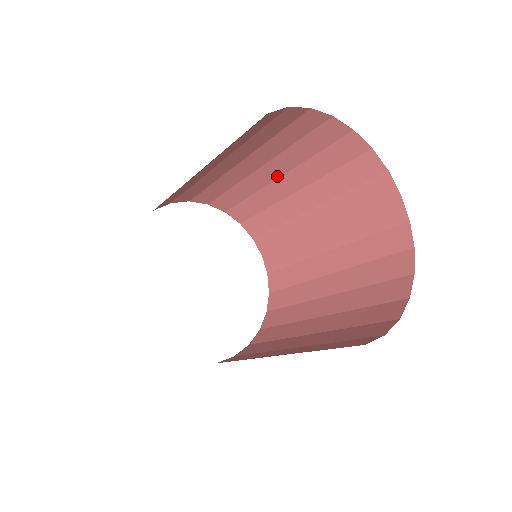
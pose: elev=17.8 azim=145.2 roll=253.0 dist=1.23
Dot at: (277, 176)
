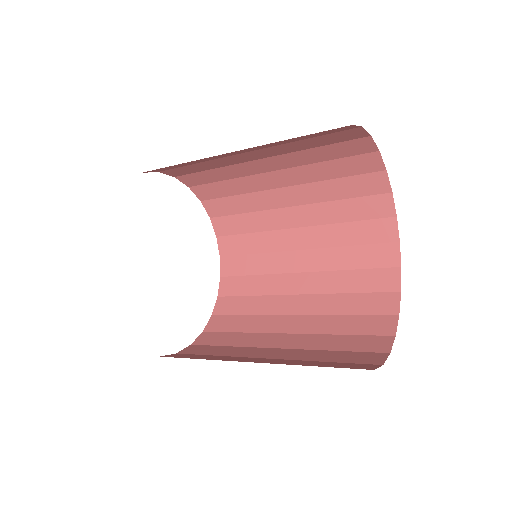
Dot at: (247, 151)
